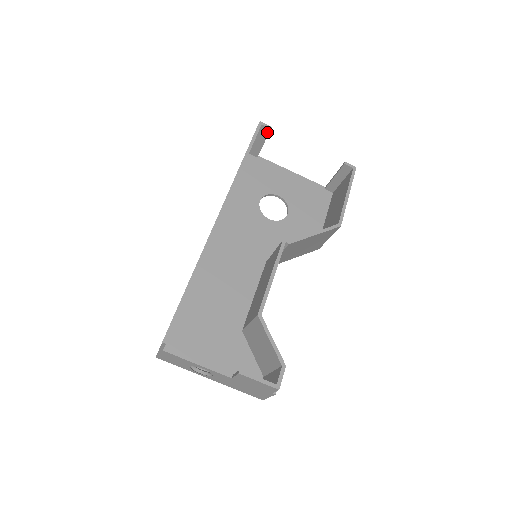
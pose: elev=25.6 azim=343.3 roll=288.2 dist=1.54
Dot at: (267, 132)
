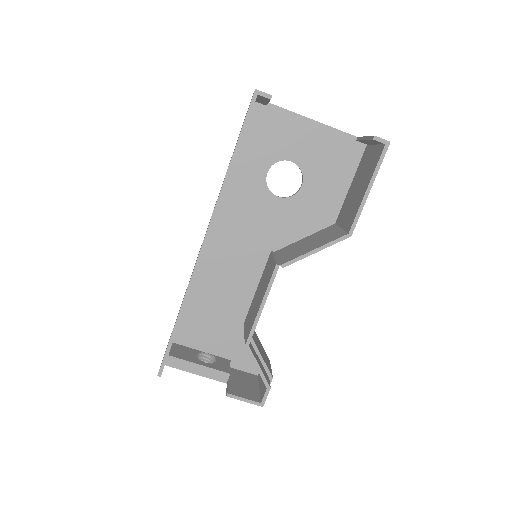
Dot at: (267, 99)
